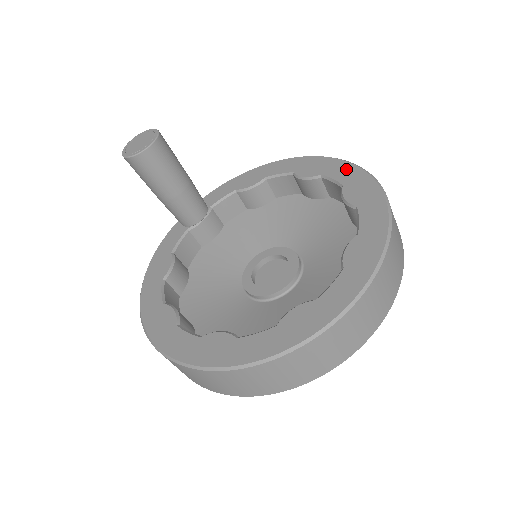
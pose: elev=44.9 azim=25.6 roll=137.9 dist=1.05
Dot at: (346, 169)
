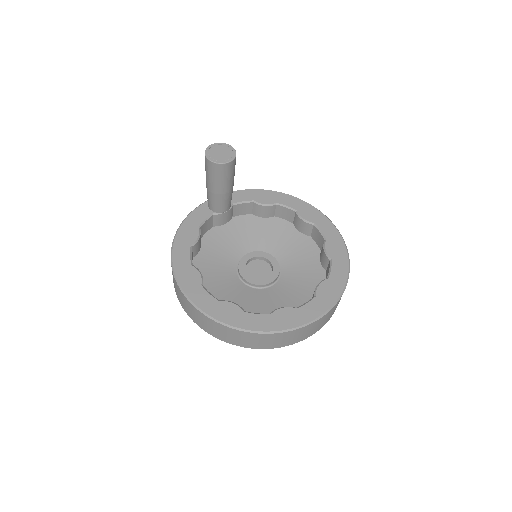
Dot at: (331, 229)
